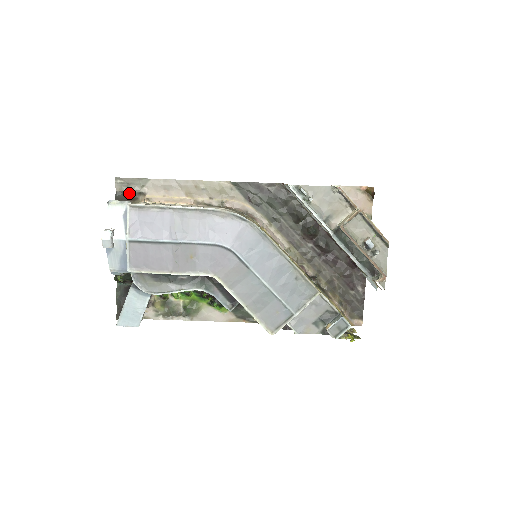
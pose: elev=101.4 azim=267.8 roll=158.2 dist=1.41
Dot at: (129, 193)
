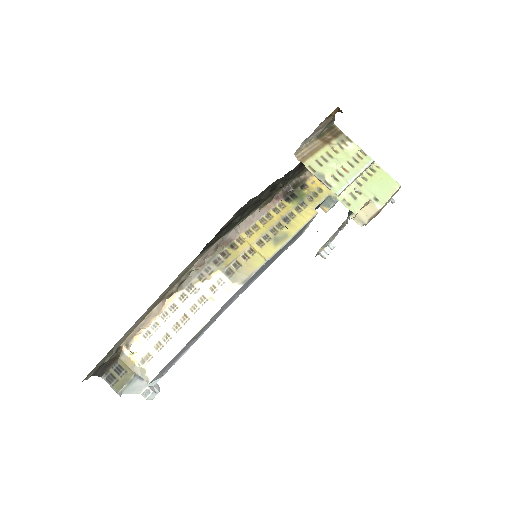
Dot at: (104, 363)
